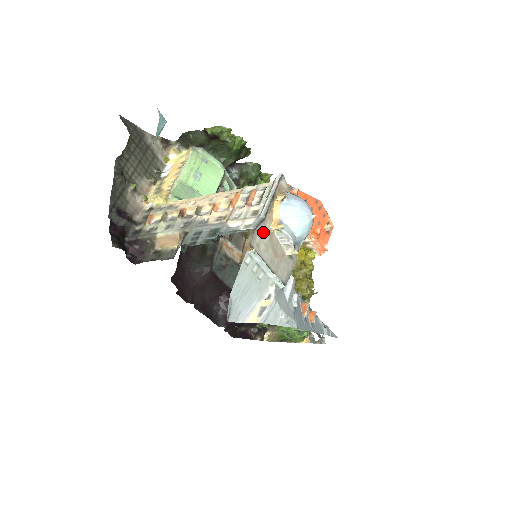
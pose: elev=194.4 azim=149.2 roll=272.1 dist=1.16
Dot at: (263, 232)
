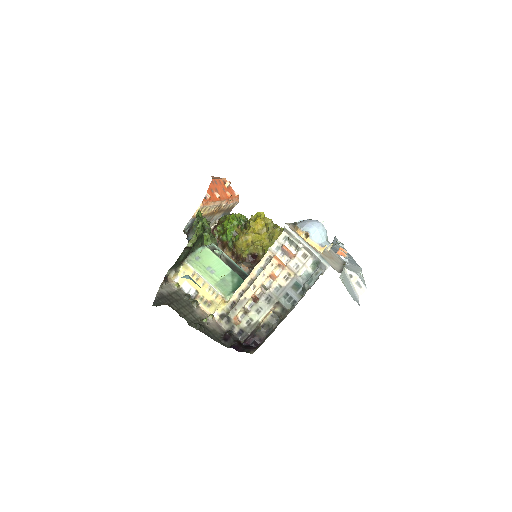
Dot at: (326, 260)
